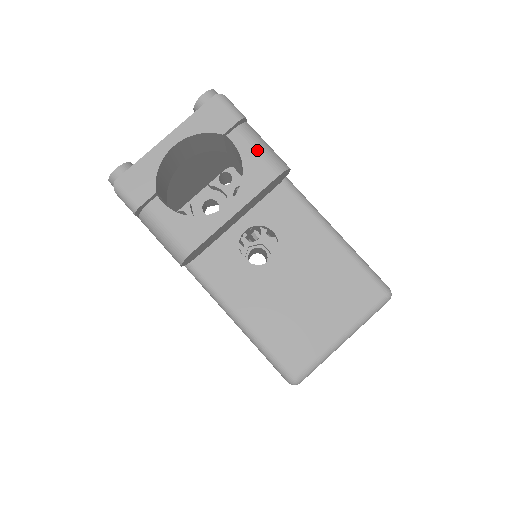
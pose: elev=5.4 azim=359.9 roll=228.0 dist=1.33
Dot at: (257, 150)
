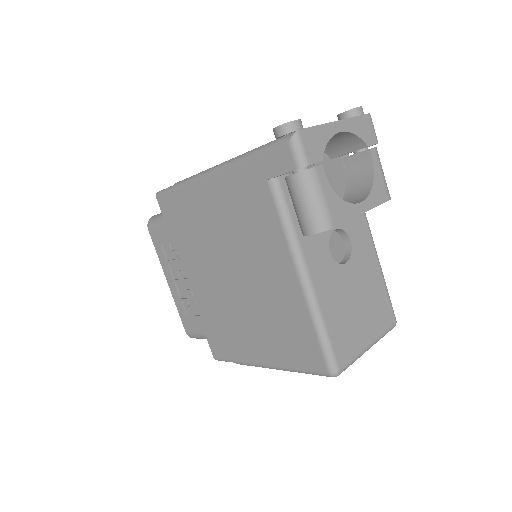
Dot at: (382, 173)
